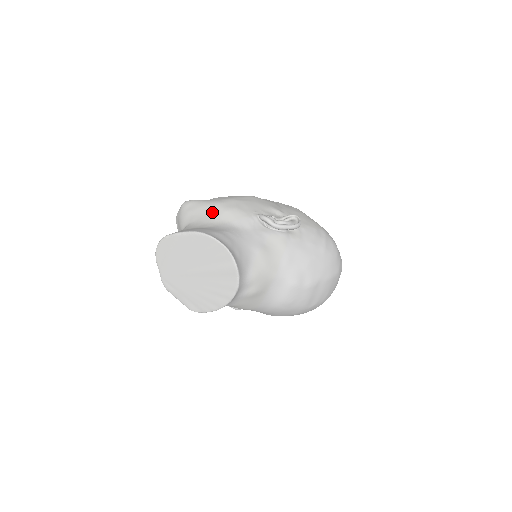
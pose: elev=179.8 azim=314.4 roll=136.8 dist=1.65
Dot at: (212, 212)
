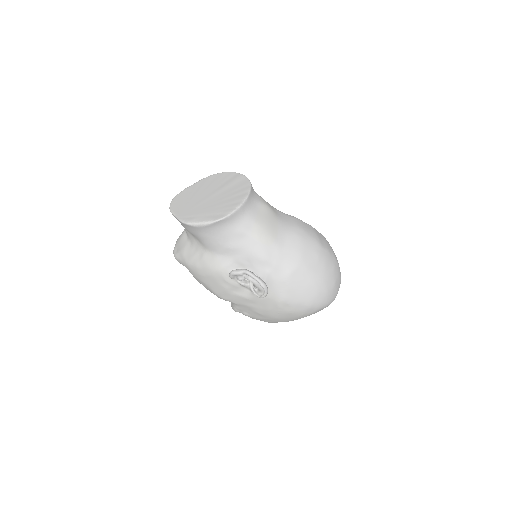
Dot at: occluded
